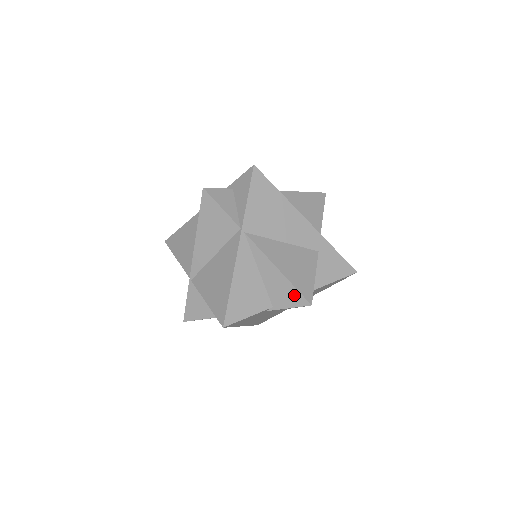
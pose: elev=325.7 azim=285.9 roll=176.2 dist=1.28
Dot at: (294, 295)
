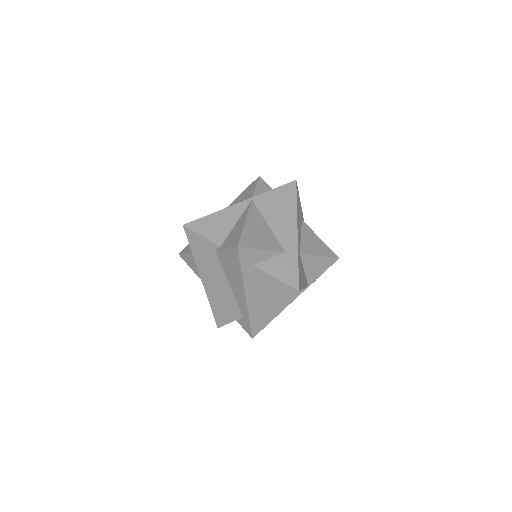
Dot at: (236, 239)
